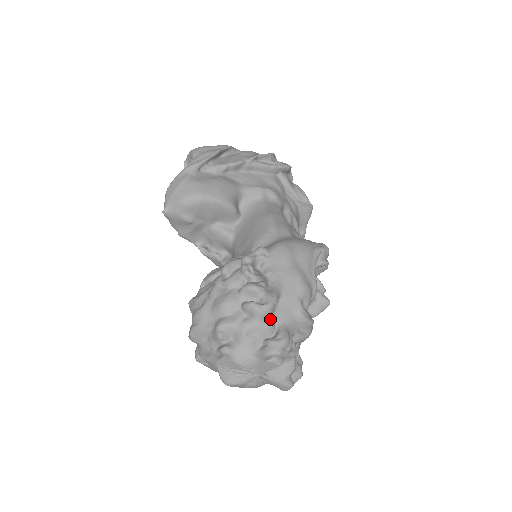
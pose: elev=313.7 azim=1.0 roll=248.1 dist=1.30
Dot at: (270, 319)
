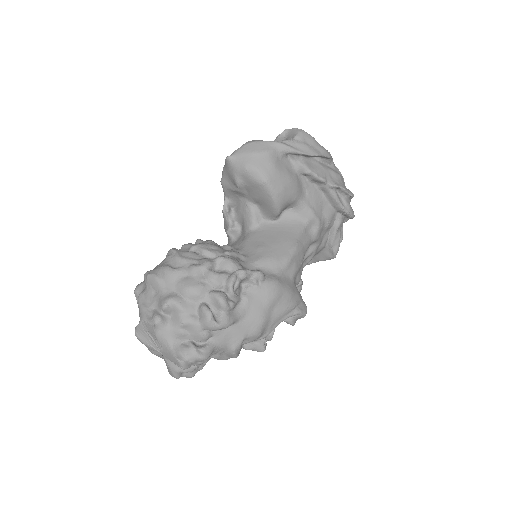
Dot at: (210, 332)
